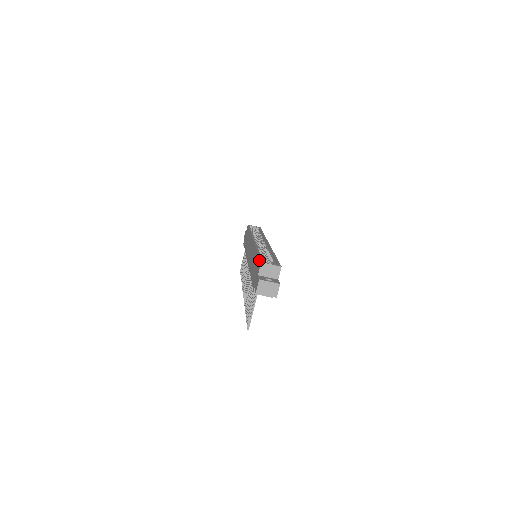
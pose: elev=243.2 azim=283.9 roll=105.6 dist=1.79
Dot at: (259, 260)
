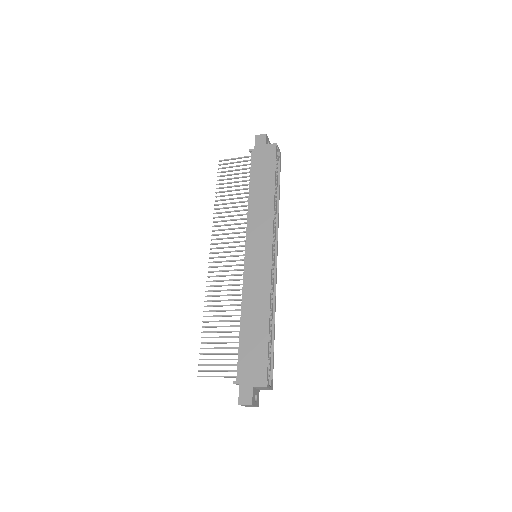
Dot at: (266, 370)
